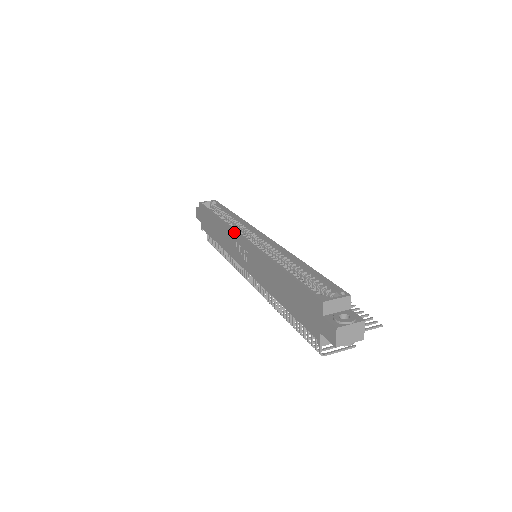
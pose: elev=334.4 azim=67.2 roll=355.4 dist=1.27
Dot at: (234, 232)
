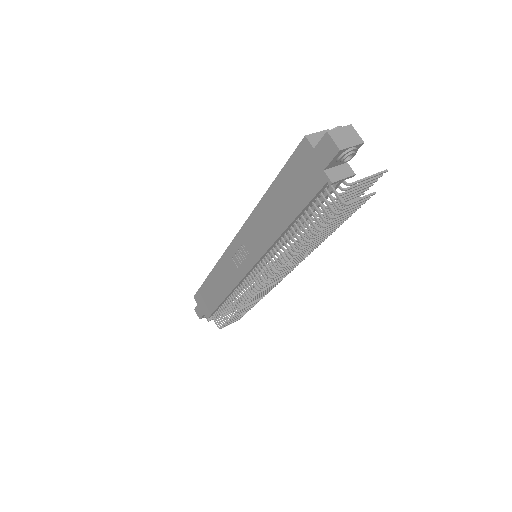
Dot at: (226, 252)
